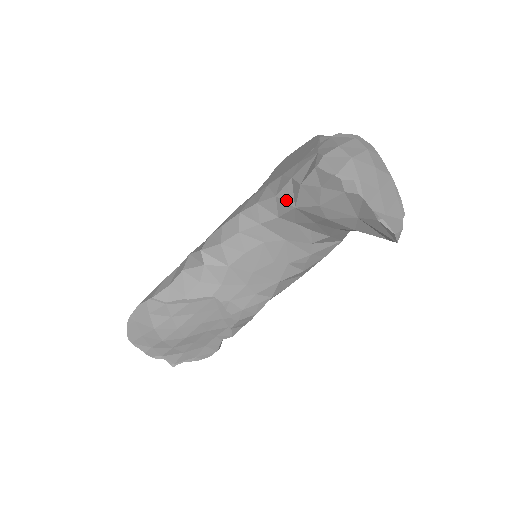
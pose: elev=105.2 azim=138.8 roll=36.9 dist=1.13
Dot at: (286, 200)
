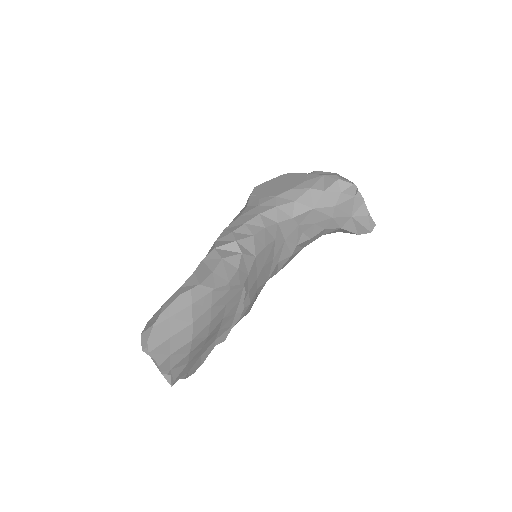
Dot at: (305, 204)
